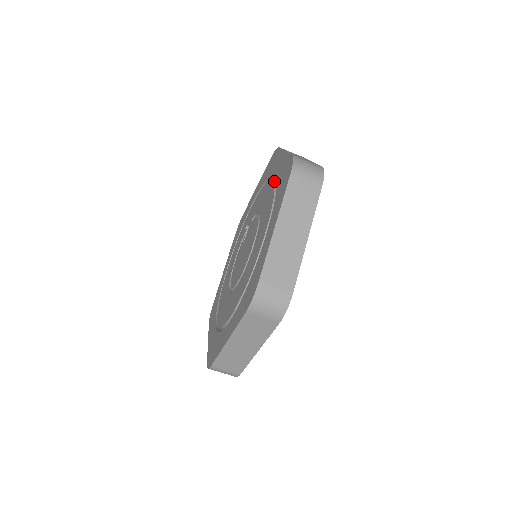
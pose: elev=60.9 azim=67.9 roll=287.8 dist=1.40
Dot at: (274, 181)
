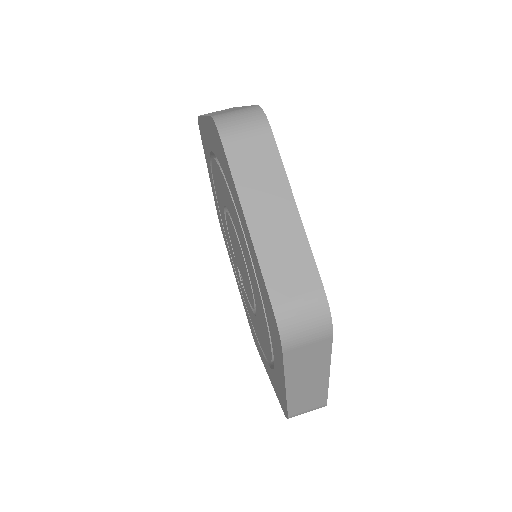
Dot at: (215, 190)
